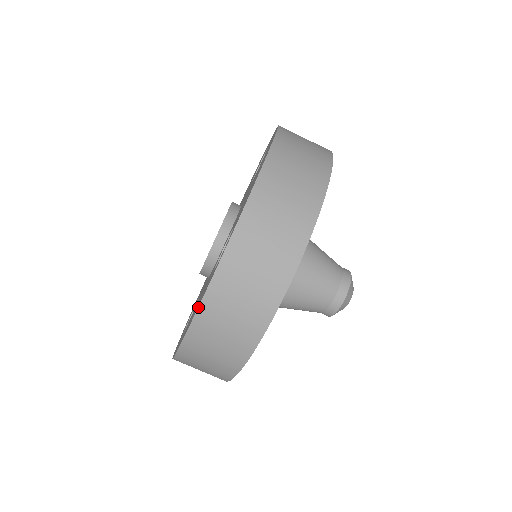
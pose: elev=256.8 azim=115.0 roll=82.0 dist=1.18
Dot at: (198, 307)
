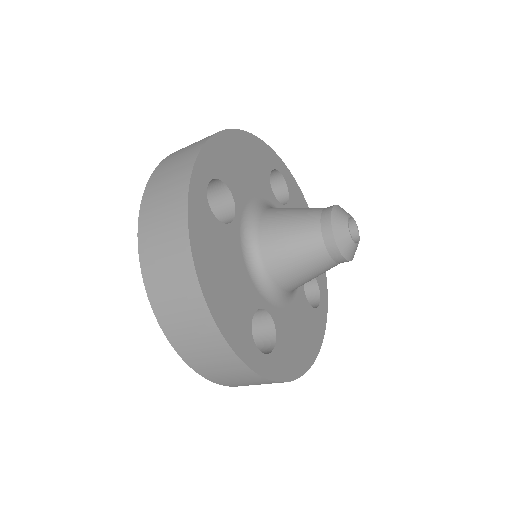
Dot at: occluded
